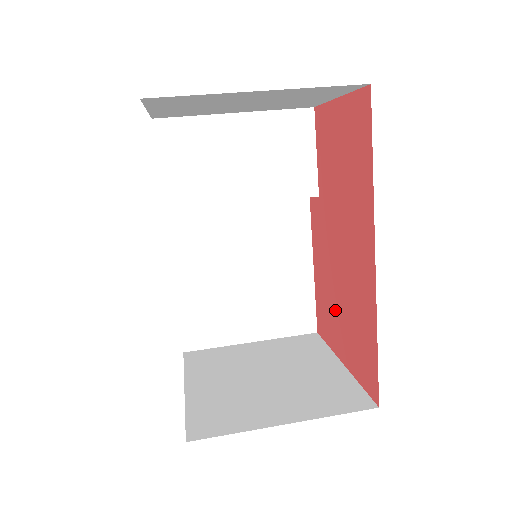
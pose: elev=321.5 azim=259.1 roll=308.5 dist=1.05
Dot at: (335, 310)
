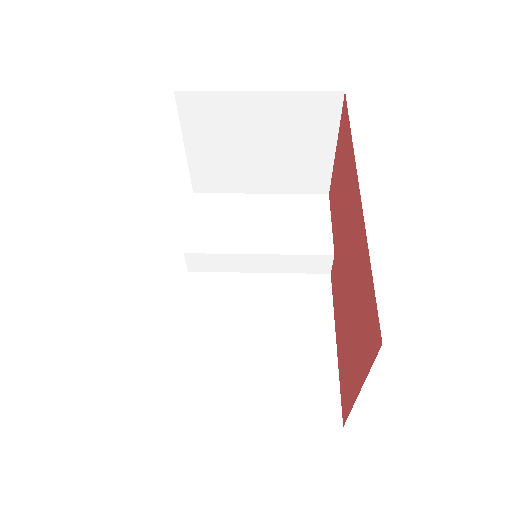
Dot at: (349, 338)
